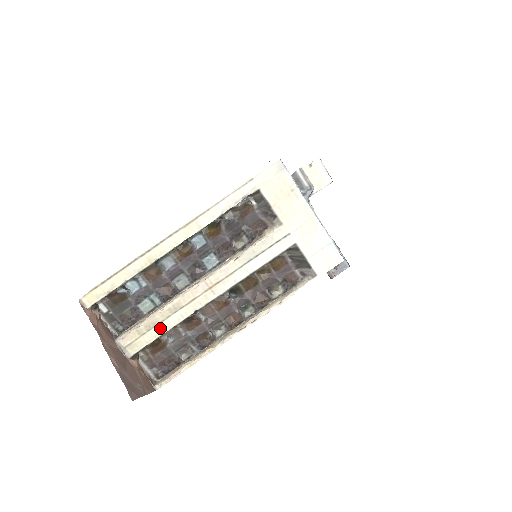
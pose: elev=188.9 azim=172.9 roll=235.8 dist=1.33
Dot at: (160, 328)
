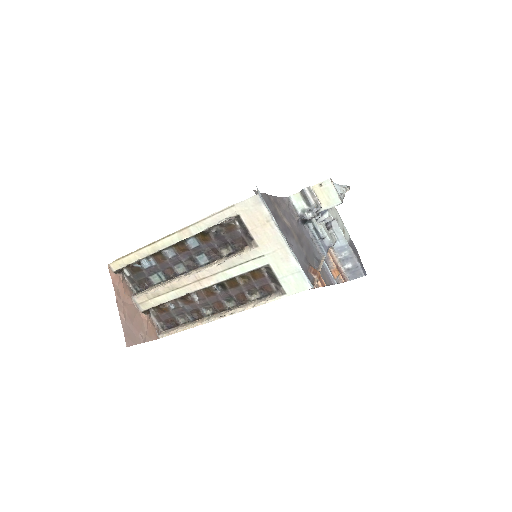
Dot at: (162, 298)
